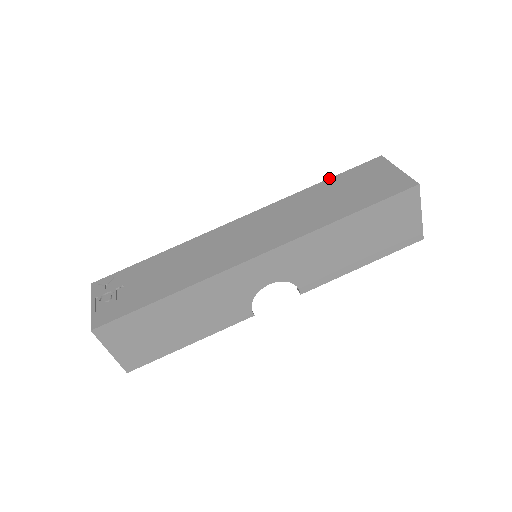
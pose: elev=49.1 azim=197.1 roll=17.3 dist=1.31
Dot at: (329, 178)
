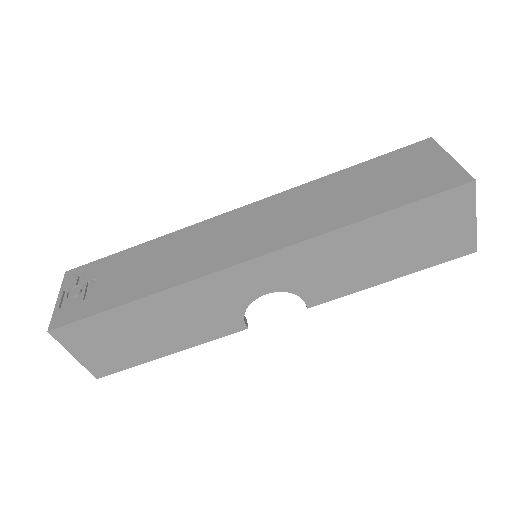
Dot at: occluded
